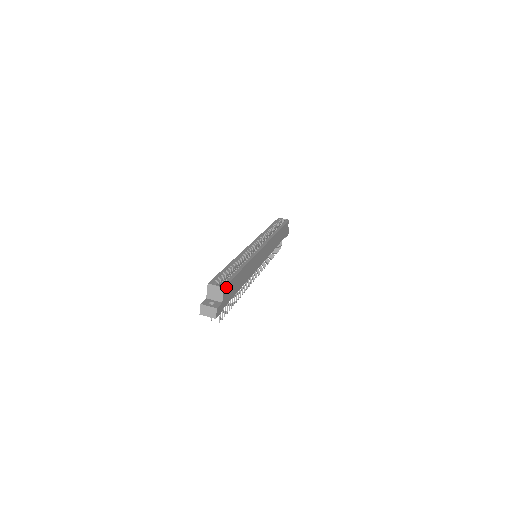
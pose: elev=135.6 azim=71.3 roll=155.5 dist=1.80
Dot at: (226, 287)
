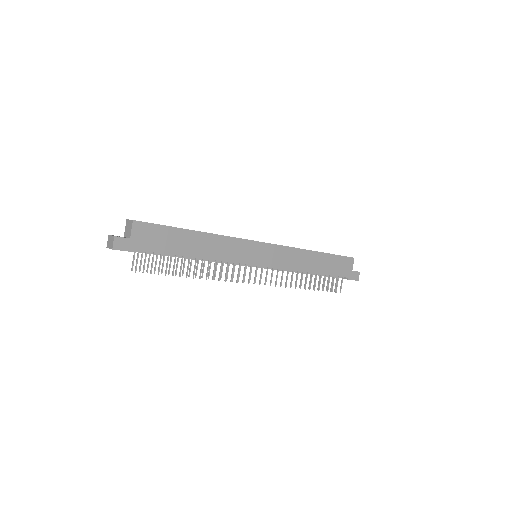
Dot at: (141, 224)
